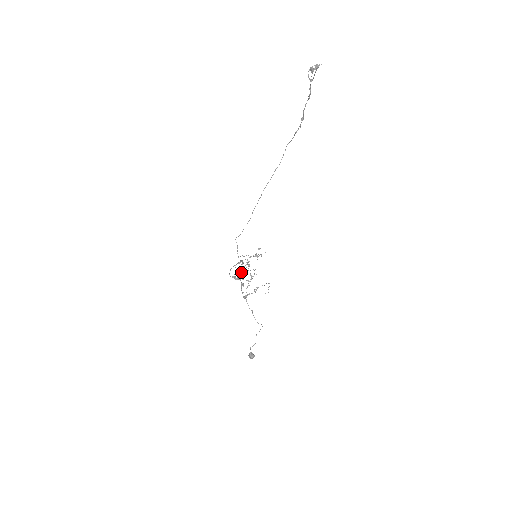
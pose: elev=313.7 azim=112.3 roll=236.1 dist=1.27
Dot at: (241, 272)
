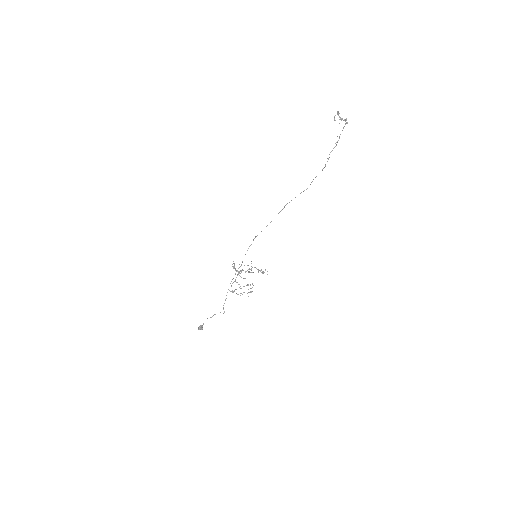
Dot at: occluded
